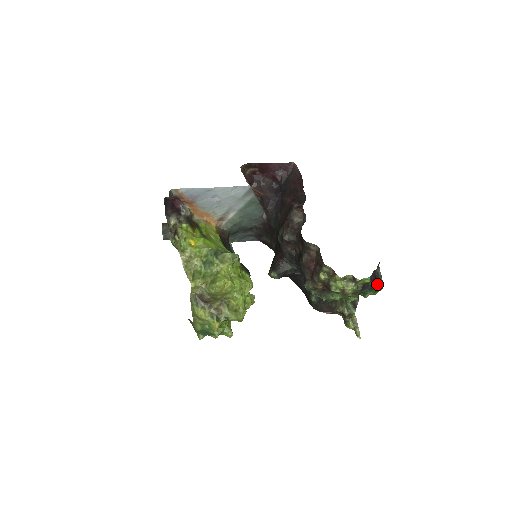
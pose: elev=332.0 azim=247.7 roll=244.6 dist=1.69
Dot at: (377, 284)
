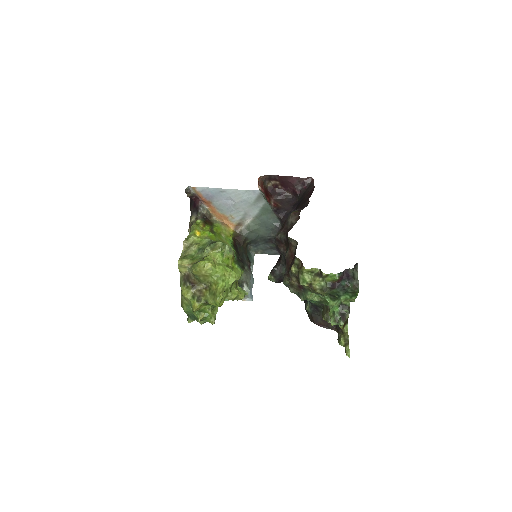
Dot at: (350, 285)
